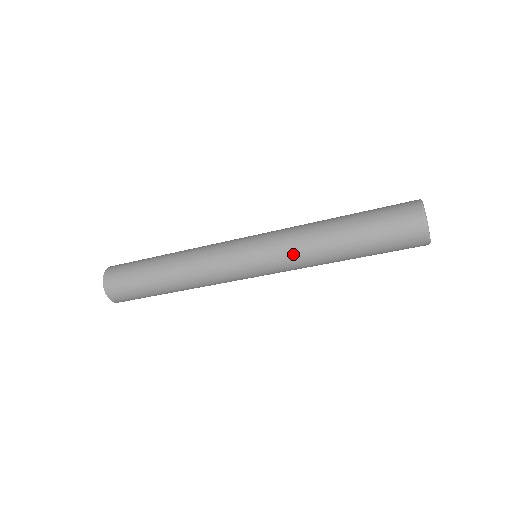
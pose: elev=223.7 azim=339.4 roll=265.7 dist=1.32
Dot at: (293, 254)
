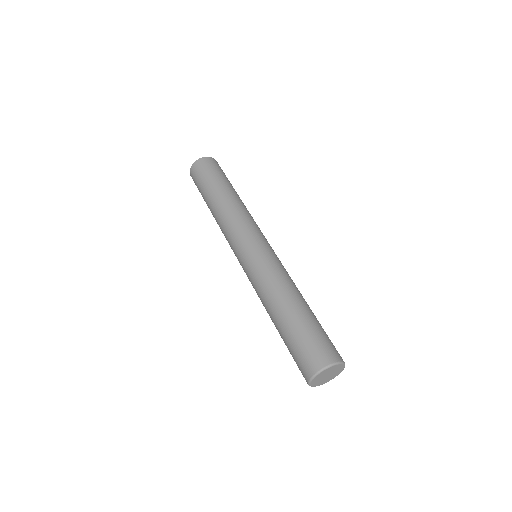
Dot at: (255, 290)
